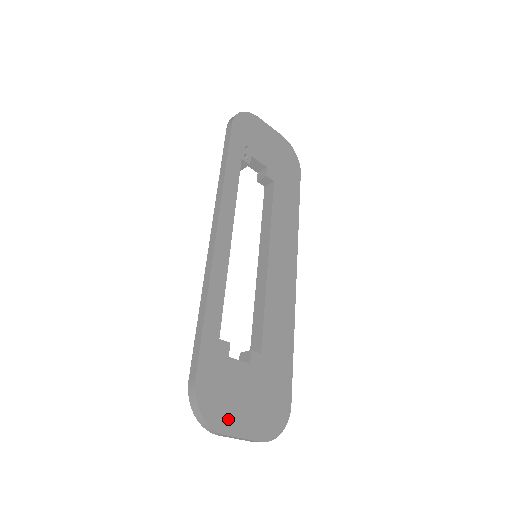
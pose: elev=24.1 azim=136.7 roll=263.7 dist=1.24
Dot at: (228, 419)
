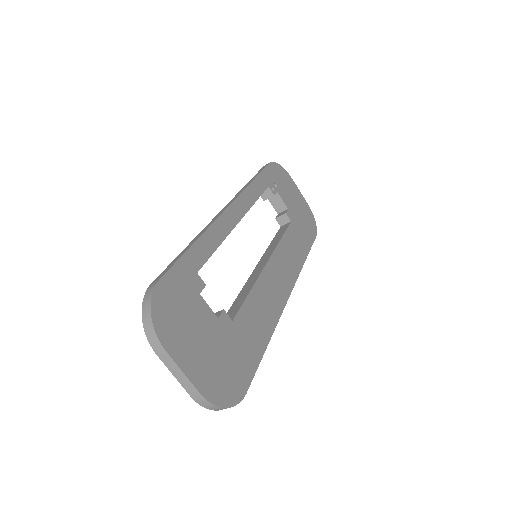
Dot at: (175, 340)
